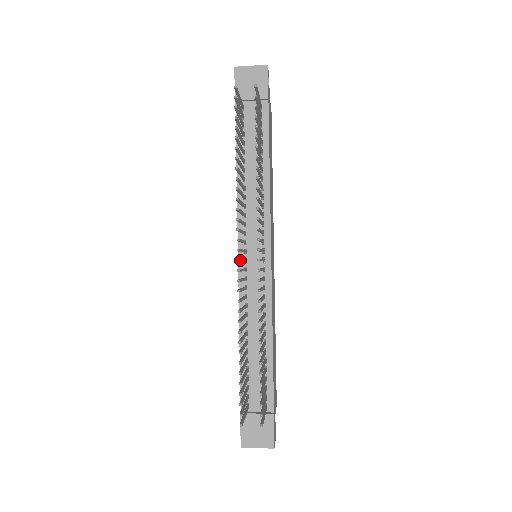
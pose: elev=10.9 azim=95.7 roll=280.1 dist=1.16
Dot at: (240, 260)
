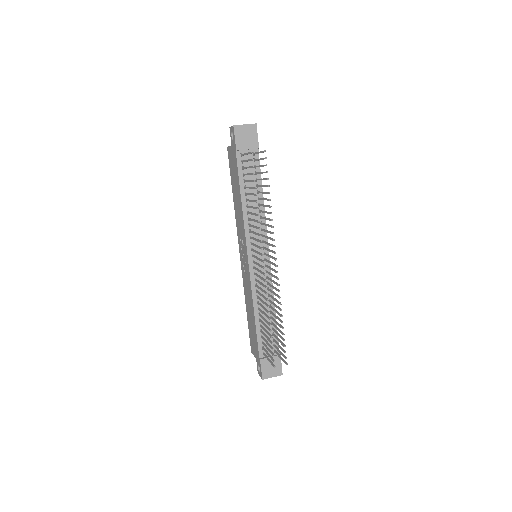
Dot at: (263, 267)
